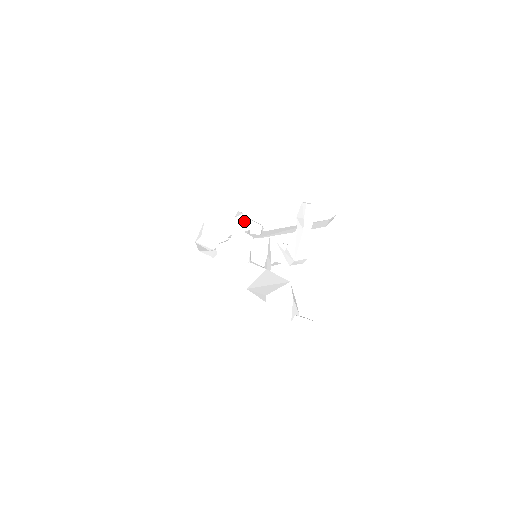
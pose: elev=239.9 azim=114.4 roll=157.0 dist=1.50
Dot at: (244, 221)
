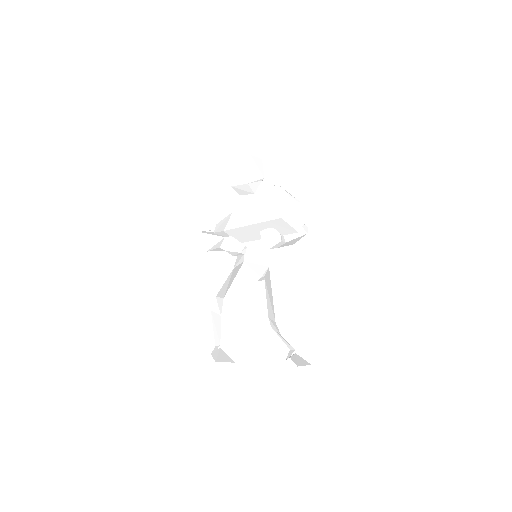
Dot at: occluded
